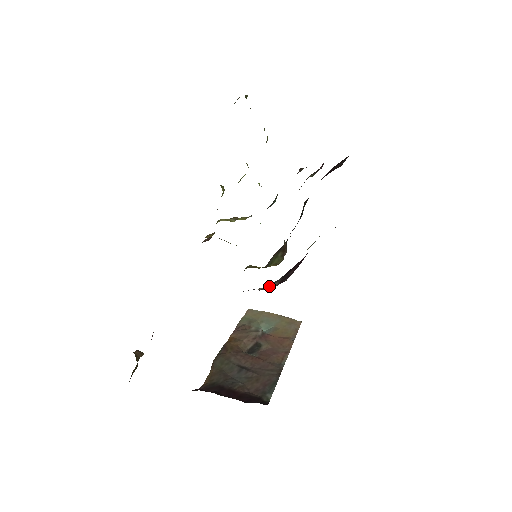
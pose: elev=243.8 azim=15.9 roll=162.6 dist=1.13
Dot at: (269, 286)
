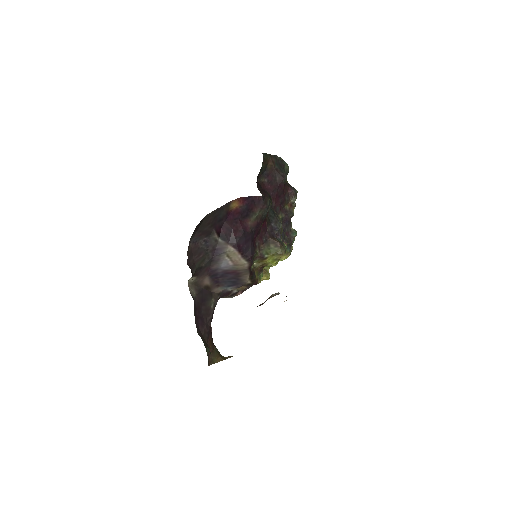
Dot at: (231, 253)
